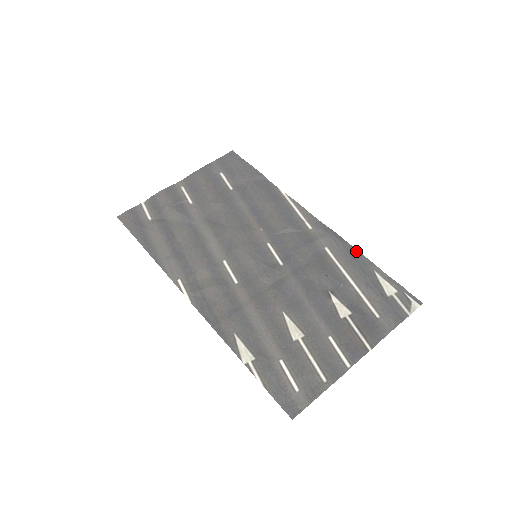
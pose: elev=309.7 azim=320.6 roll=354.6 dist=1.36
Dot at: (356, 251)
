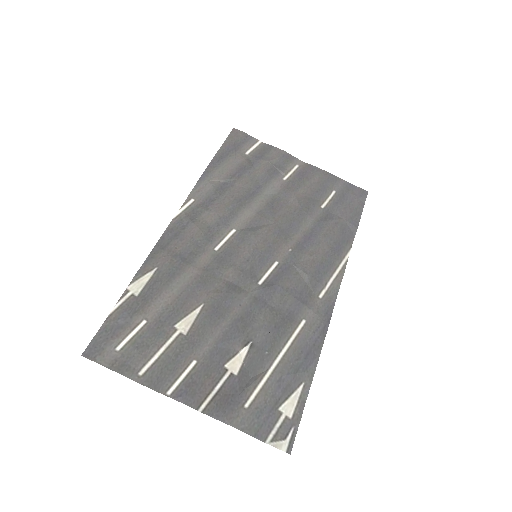
Dot at: (318, 353)
